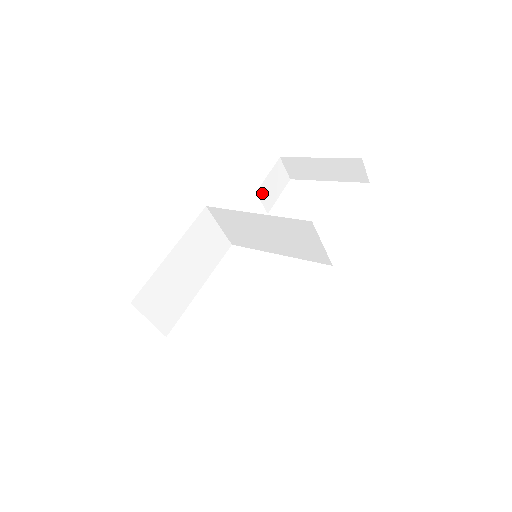
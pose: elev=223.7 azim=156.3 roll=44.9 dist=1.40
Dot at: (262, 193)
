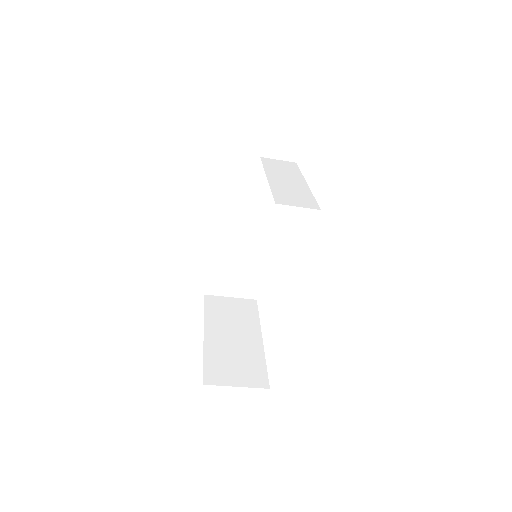
Dot at: (271, 150)
